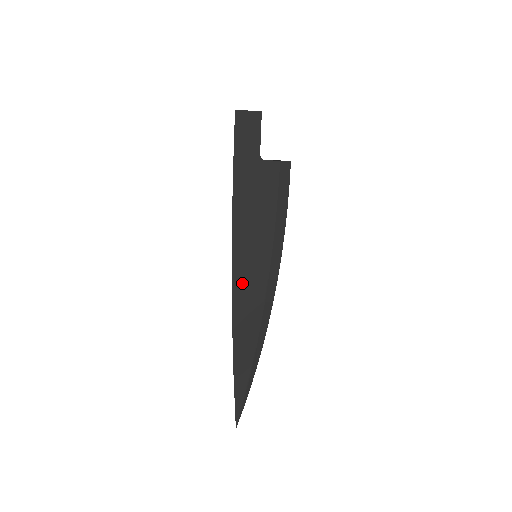
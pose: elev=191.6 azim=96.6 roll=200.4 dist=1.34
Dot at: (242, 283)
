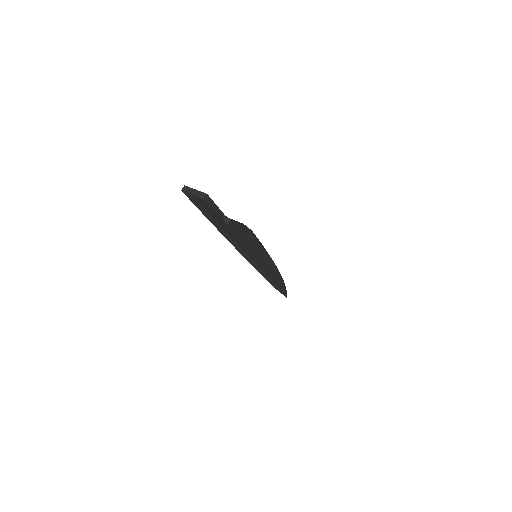
Dot at: (256, 259)
